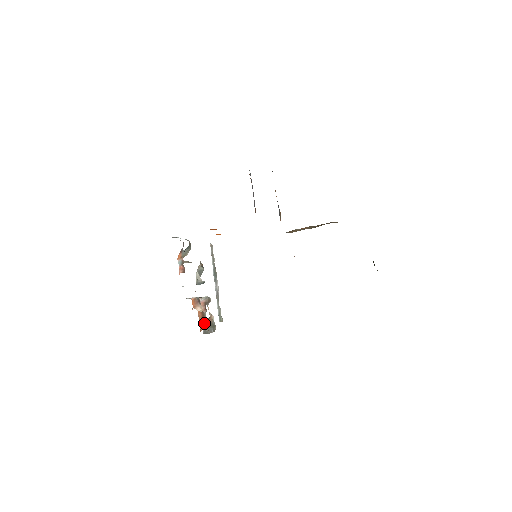
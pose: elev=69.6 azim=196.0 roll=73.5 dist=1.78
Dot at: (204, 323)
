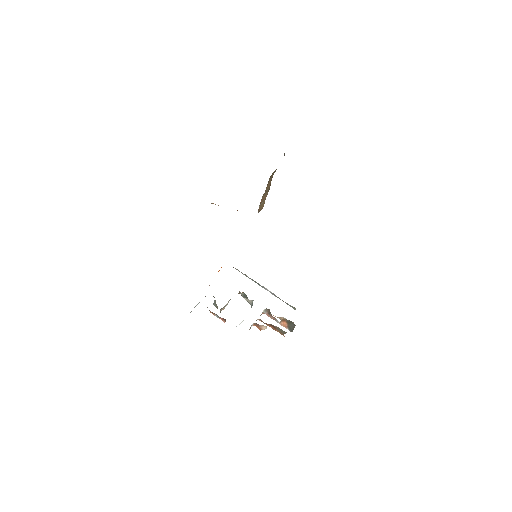
Dot at: (279, 330)
